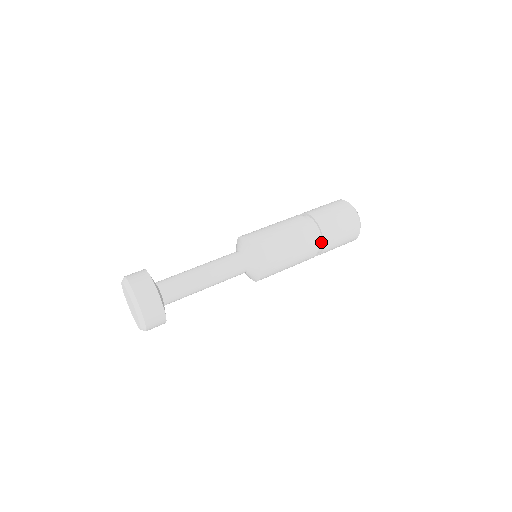
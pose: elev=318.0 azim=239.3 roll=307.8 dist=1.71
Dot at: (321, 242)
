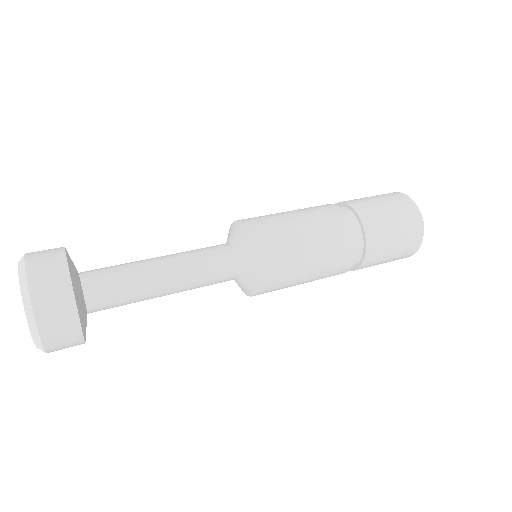
Dot at: (356, 263)
